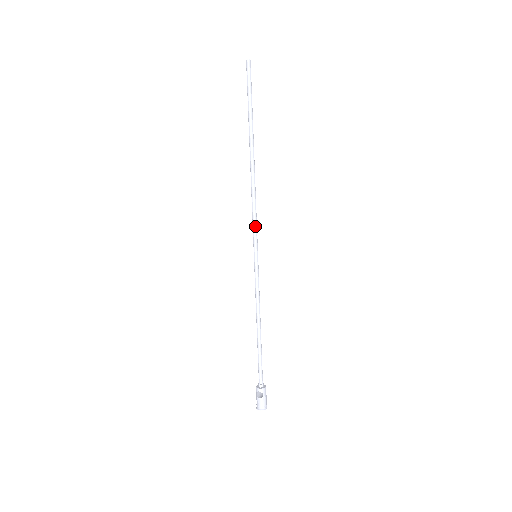
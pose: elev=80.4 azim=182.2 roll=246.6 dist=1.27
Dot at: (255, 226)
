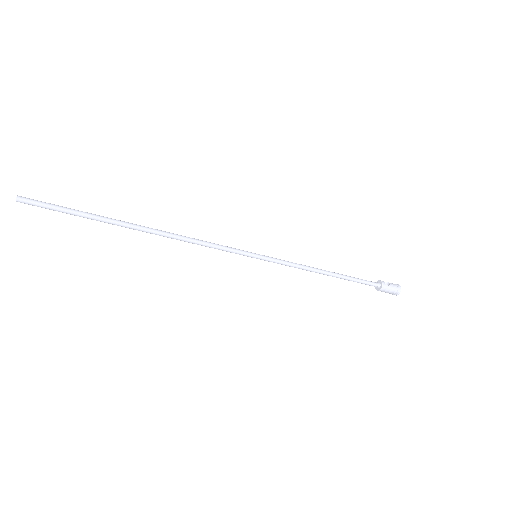
Dot at: occluded
